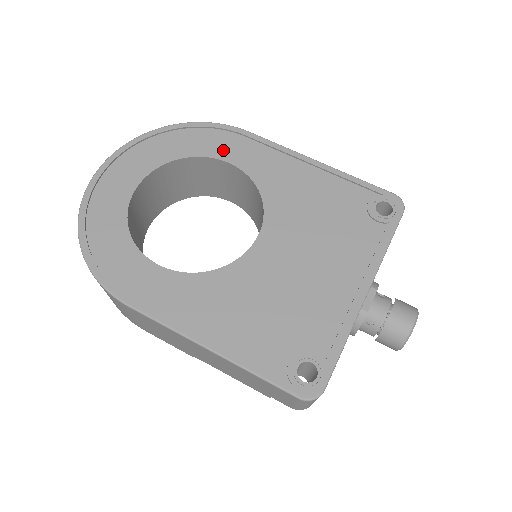
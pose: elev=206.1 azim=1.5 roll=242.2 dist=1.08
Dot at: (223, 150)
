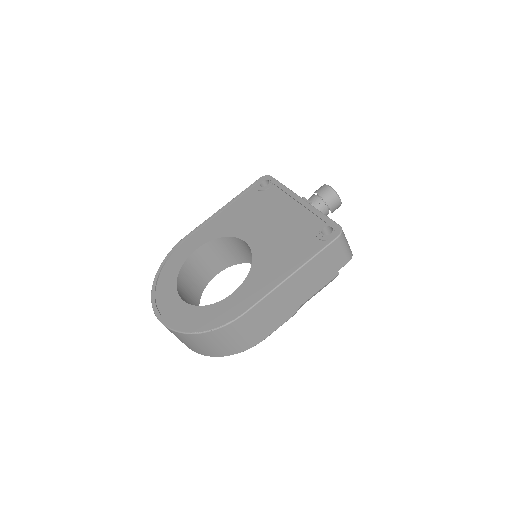
Dot at: (188, 251)
